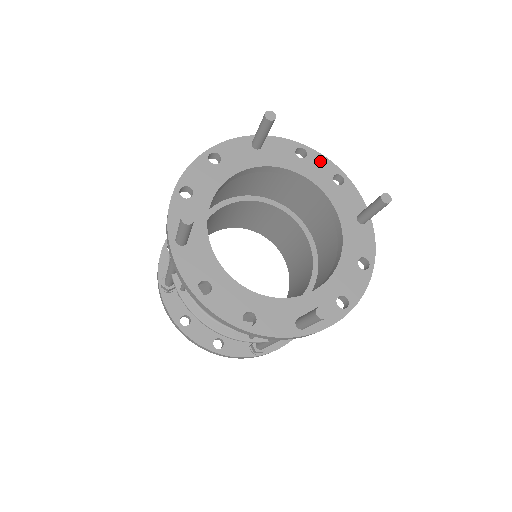
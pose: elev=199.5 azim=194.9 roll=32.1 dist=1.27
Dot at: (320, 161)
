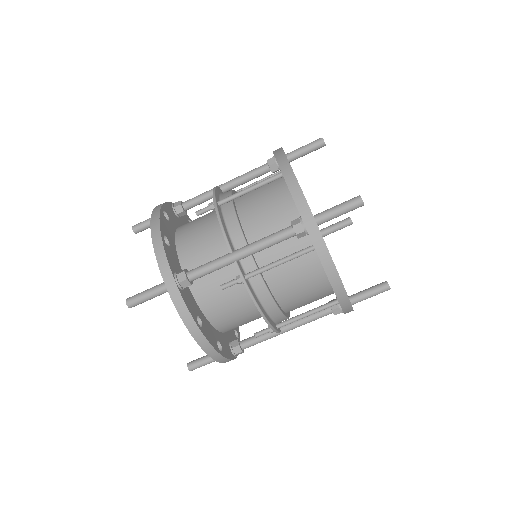
Dot at: occluded
